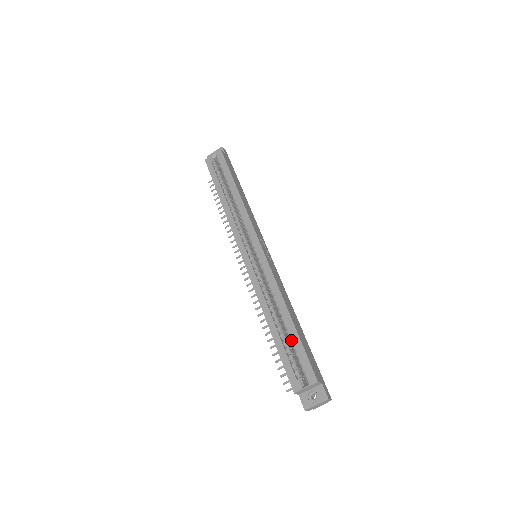
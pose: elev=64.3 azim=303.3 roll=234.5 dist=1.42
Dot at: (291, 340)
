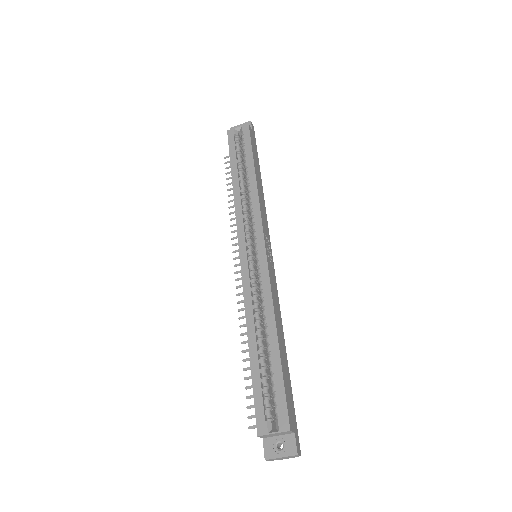
Dot at: (271, 369)
